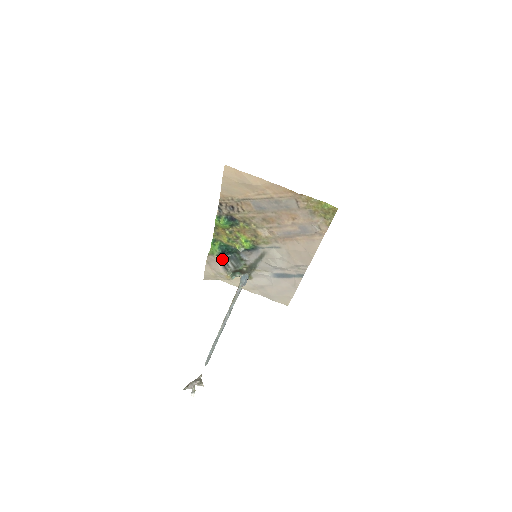
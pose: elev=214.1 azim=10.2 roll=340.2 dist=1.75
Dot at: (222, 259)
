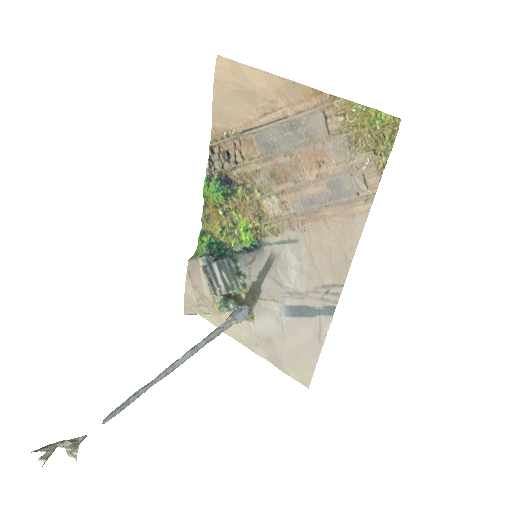
Dot at: (208, 266)
